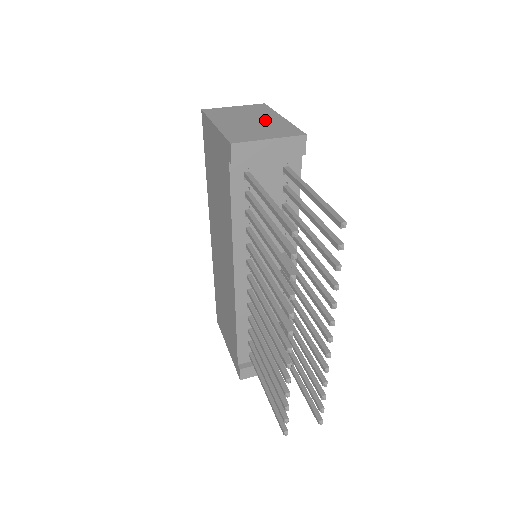
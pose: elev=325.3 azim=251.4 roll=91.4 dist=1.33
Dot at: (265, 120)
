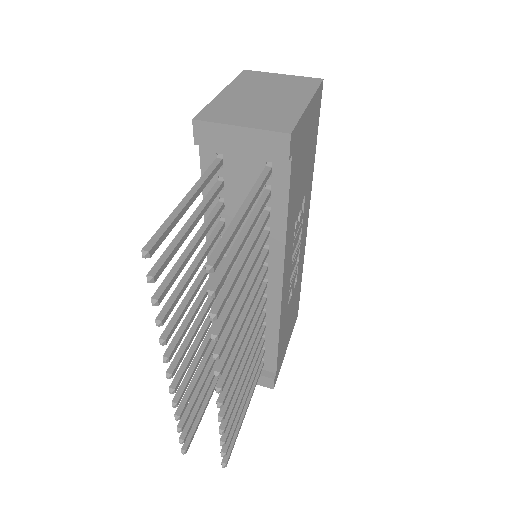
Dot at: (281, 100)
